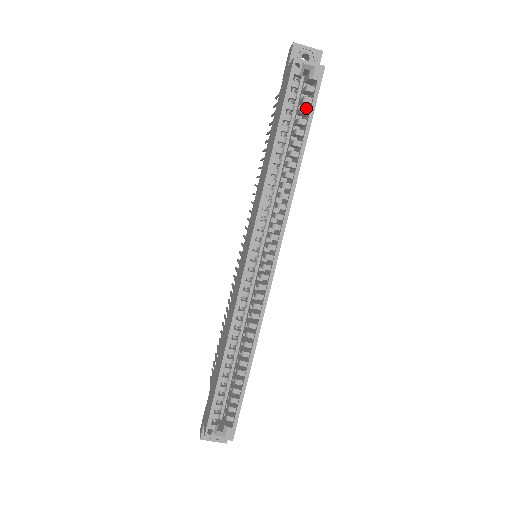
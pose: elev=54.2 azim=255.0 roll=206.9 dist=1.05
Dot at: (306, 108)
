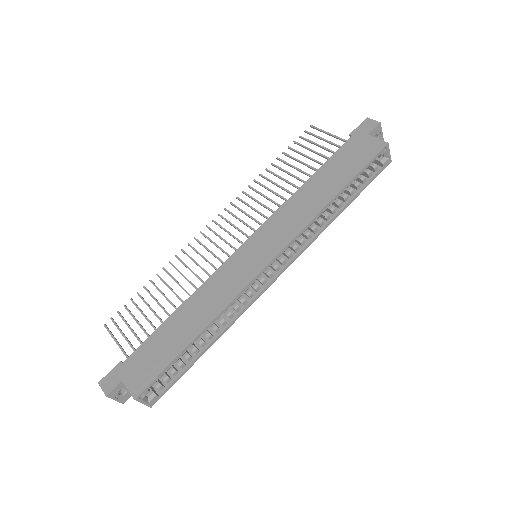
Dot at: (366, 179)
